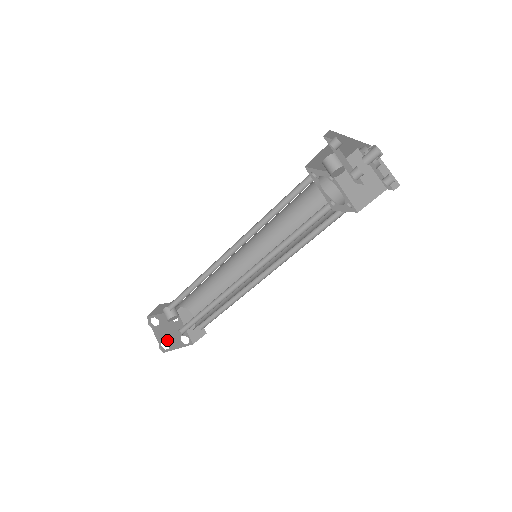
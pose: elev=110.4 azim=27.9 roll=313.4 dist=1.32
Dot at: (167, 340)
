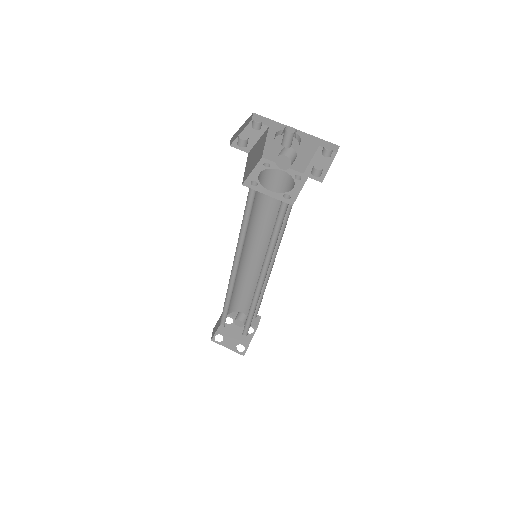
Dot at: (225, 337)
